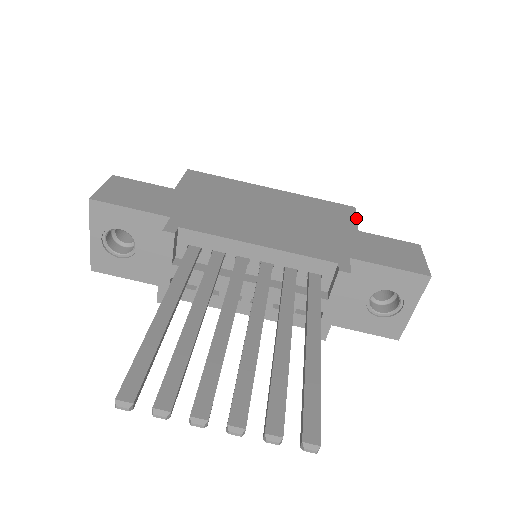
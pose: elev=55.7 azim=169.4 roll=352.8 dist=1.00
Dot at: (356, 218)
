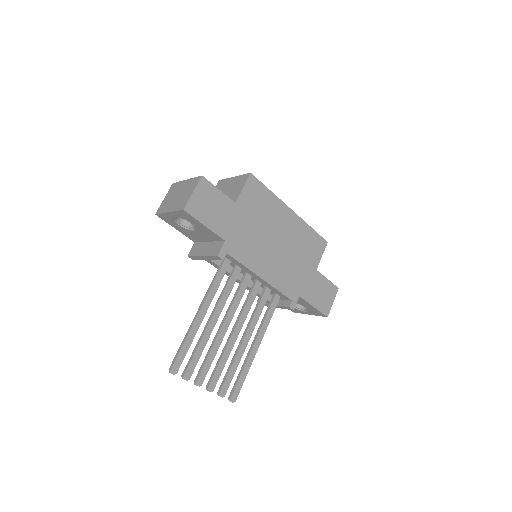
Dot at: occluded
